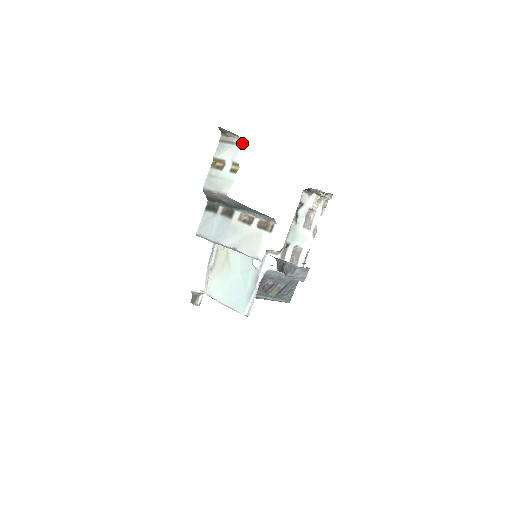
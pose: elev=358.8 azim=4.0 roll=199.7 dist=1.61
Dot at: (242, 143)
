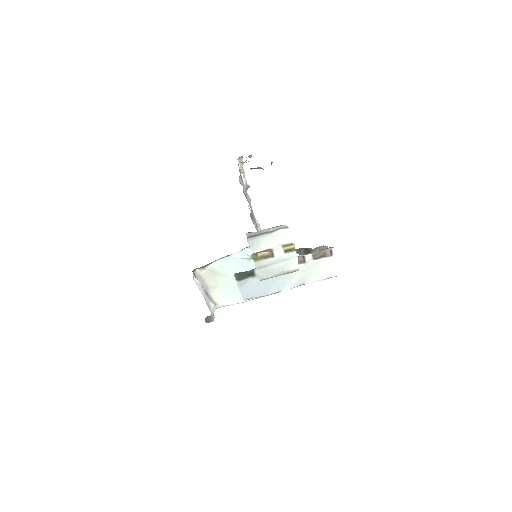
Dot at: (284, 227)
